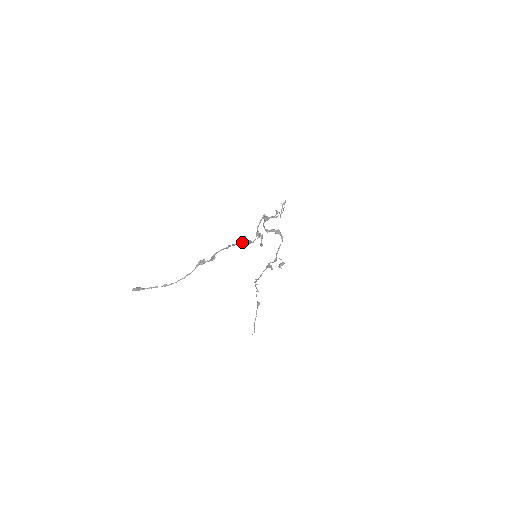
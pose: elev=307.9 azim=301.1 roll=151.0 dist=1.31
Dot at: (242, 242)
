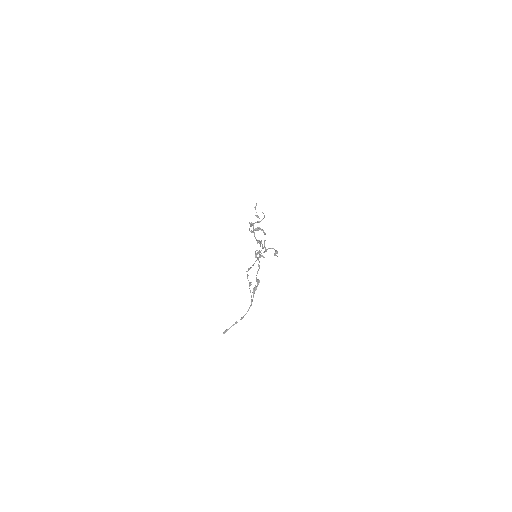
Dot at: (256, 255)
